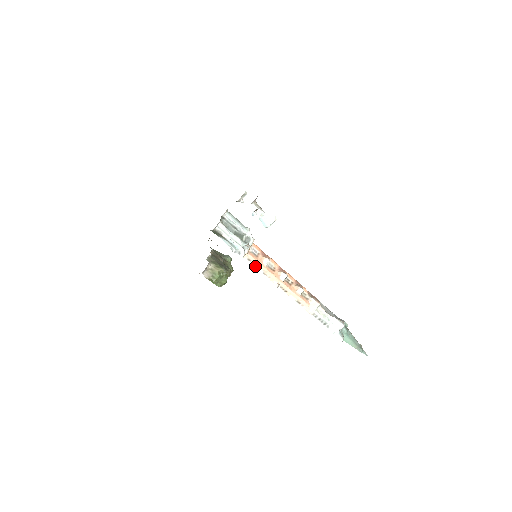
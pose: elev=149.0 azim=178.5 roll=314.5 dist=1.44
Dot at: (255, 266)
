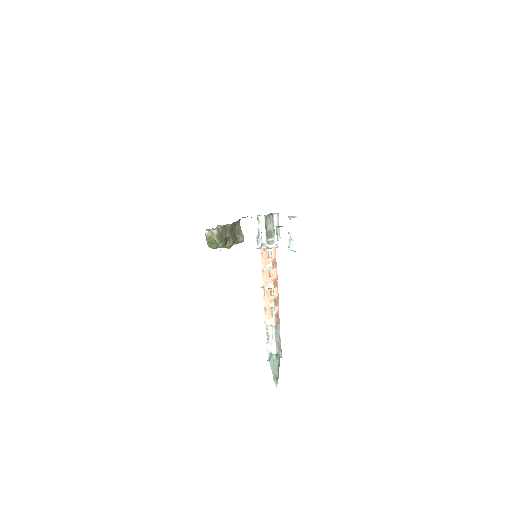
Dot at: (262, 261)
